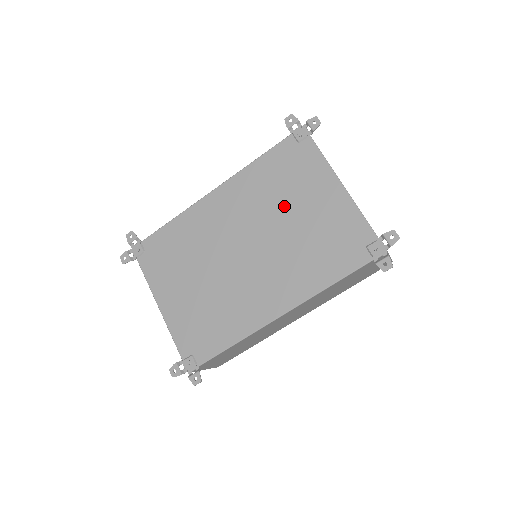
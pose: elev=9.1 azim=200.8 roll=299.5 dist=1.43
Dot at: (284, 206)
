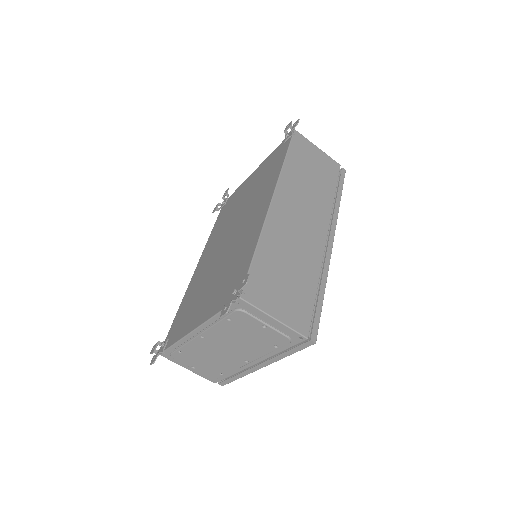
Dot at: (236, 208)
